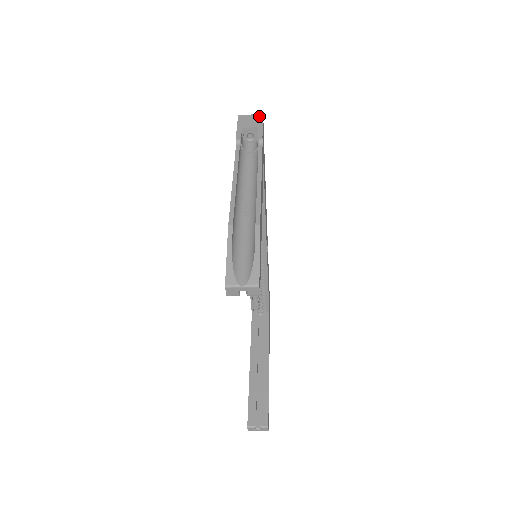
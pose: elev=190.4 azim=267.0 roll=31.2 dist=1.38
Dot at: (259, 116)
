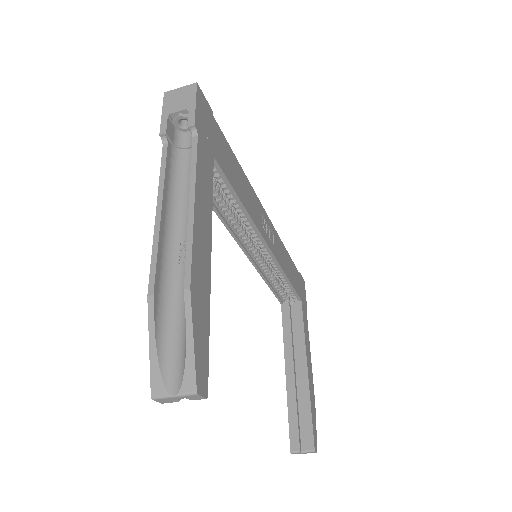
Dot at: (191, 87)
